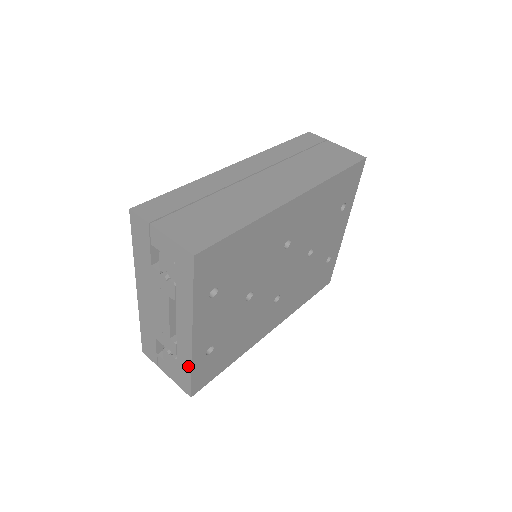
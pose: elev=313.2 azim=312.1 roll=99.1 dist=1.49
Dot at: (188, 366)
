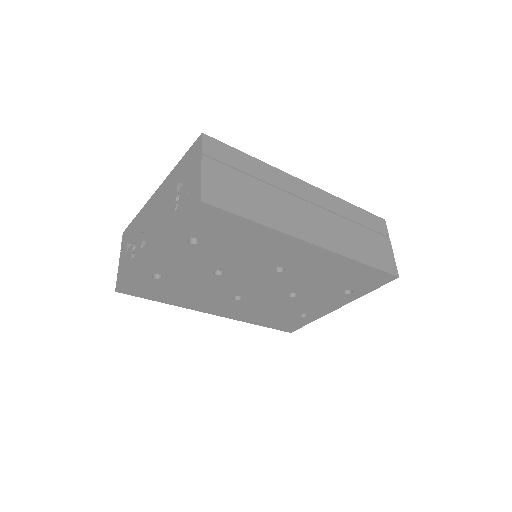
Dot at: (133, 269)
